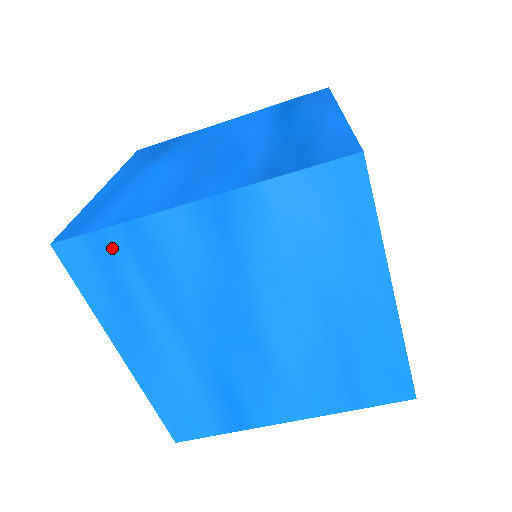
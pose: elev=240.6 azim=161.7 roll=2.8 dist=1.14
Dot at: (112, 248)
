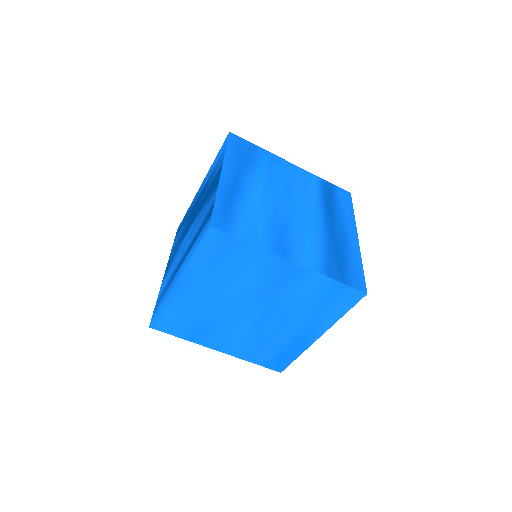
Dot at: (236, 248)
